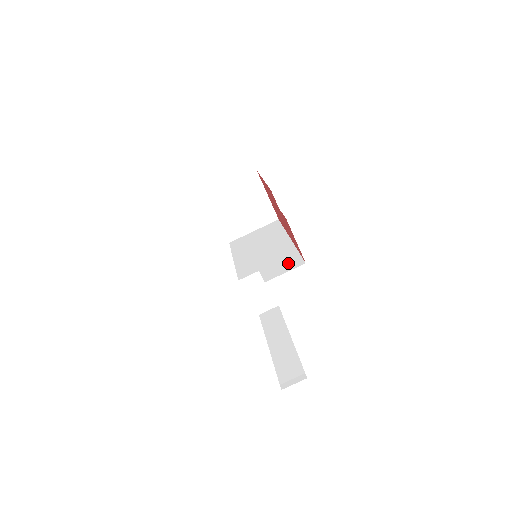
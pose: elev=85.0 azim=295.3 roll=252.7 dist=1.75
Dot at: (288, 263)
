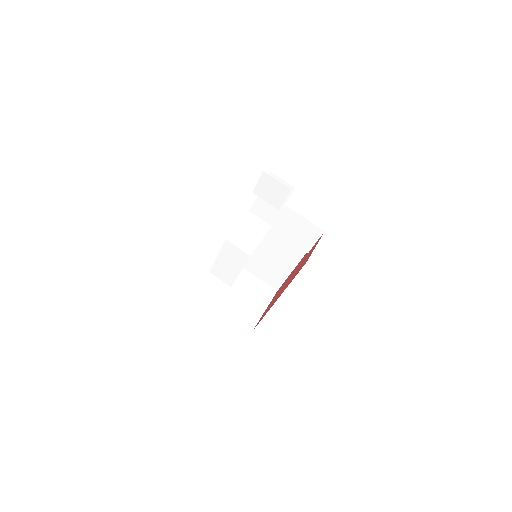
Dot at: occluded
